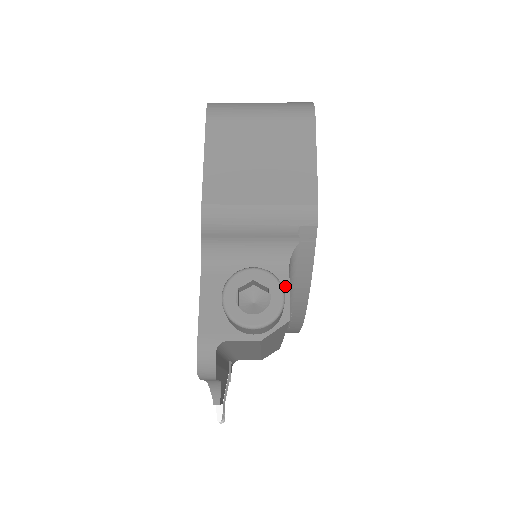
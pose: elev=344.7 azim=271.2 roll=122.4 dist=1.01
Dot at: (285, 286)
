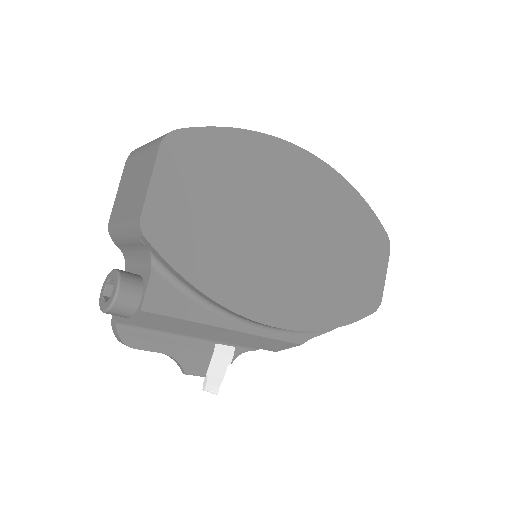
Dot at: (146, 283)
